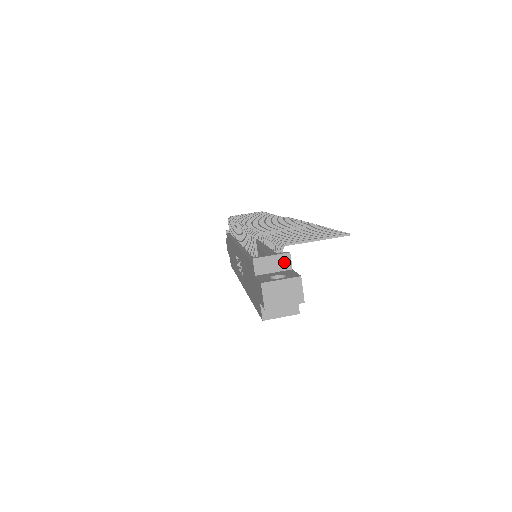
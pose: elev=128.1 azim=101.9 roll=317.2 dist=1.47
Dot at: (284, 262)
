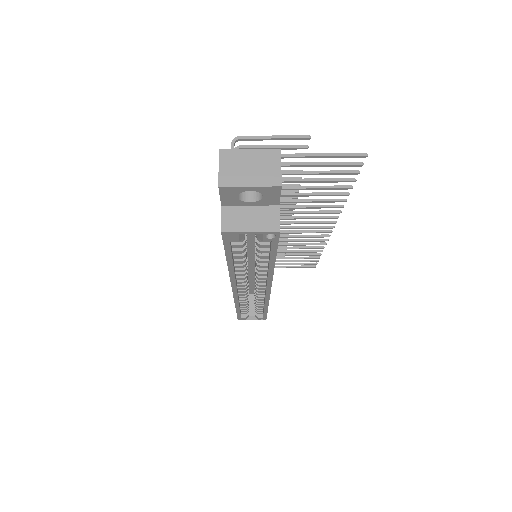
Dot at: occluded
